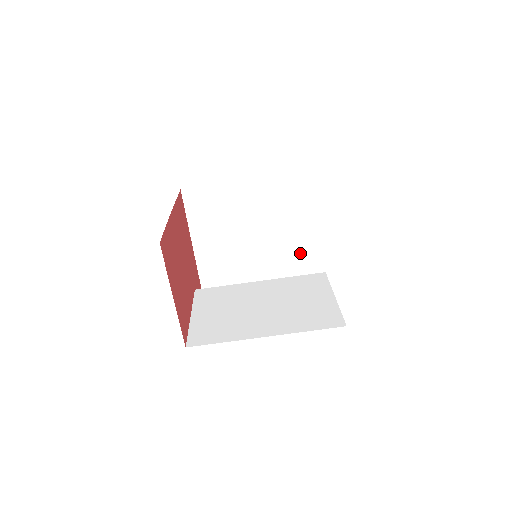
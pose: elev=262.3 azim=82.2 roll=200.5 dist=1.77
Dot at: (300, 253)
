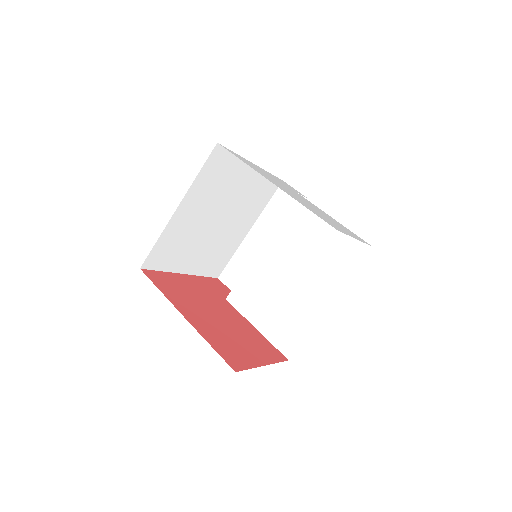
Dot at: (256, 188)
